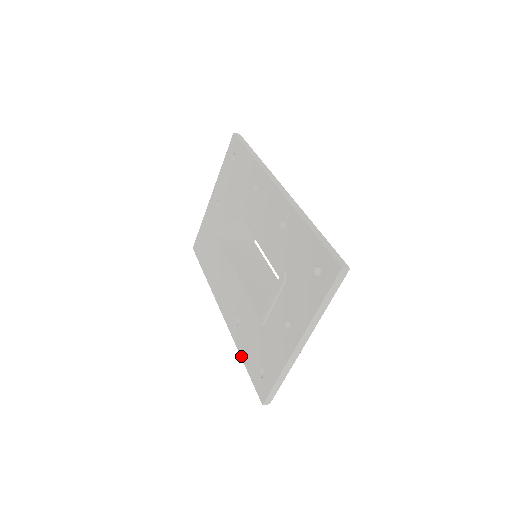
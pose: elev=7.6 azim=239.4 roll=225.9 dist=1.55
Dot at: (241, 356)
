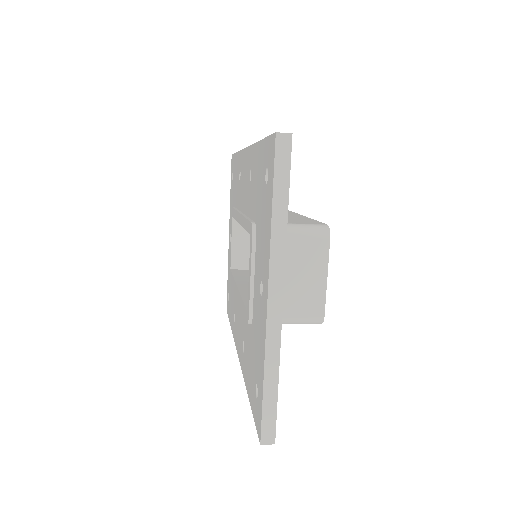
Dot at: (247, 391)
